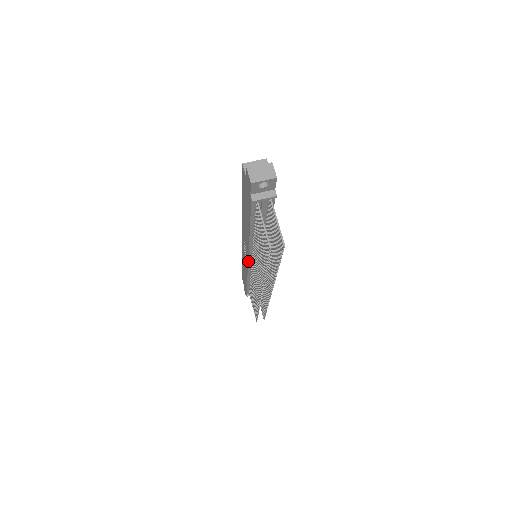
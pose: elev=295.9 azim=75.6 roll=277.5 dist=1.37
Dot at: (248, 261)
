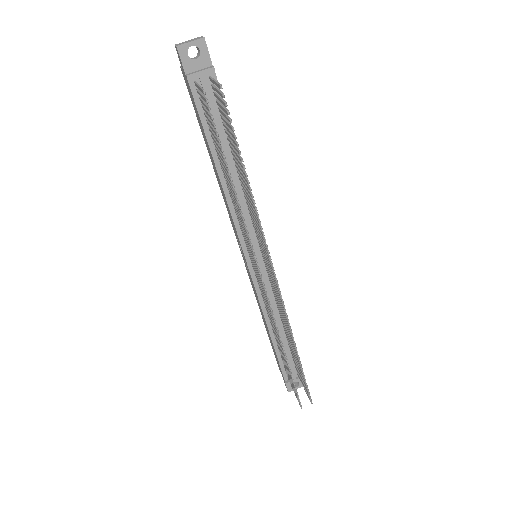
Dot at: (246, 262)
